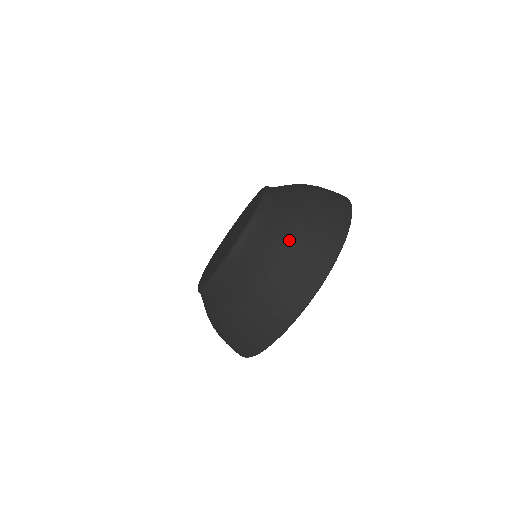
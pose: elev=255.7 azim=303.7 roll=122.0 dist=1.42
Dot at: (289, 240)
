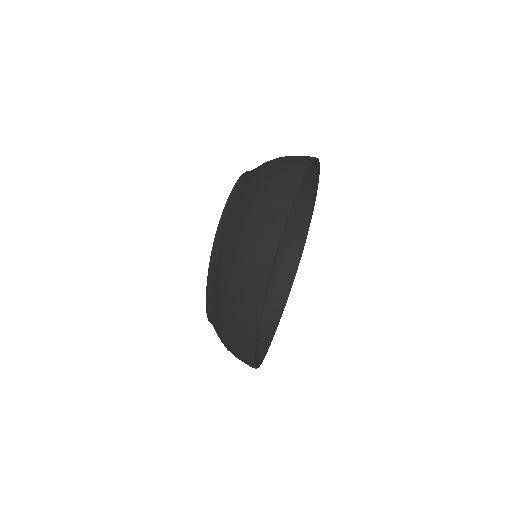
Dot at: (279, 157)
